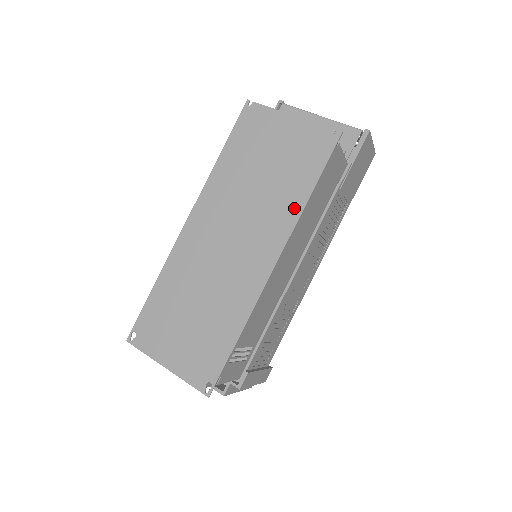
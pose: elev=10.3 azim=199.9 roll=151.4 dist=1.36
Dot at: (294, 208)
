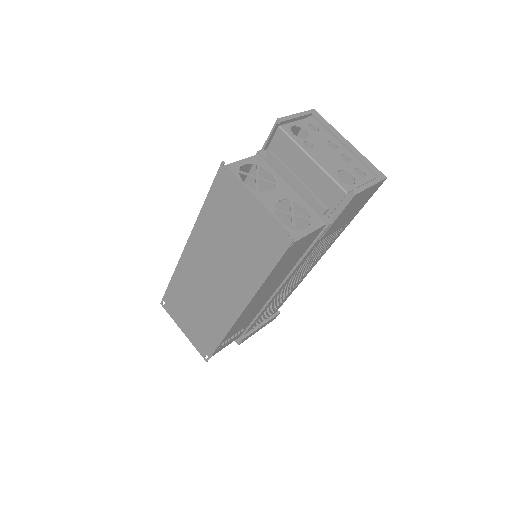
Dot at: (255, 280)
